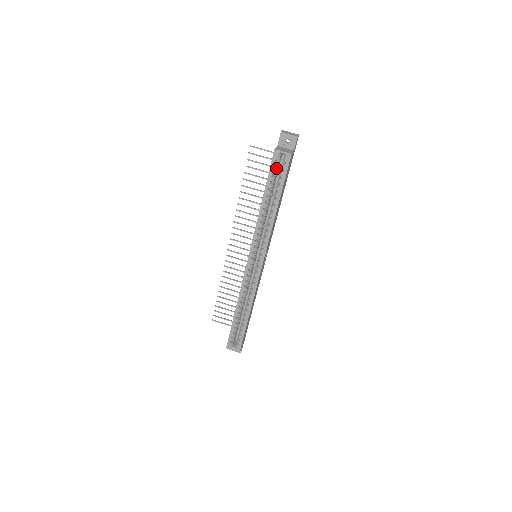
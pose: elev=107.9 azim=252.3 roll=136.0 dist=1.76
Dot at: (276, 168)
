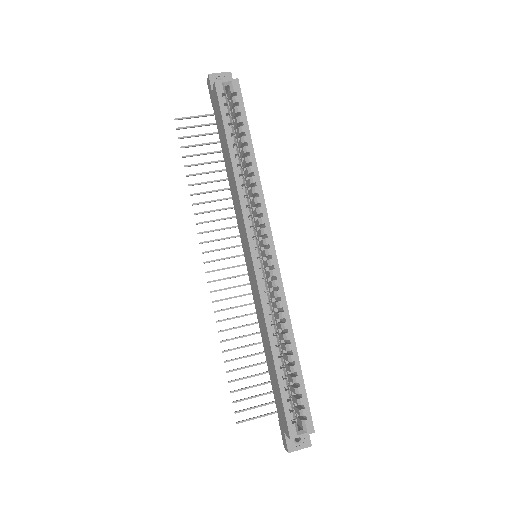
Dot at: (227, 108)
